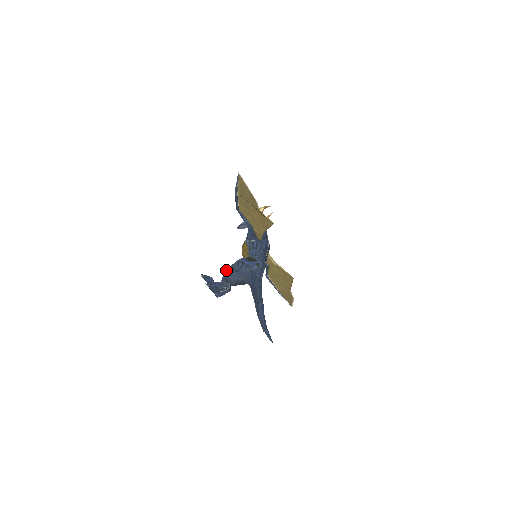
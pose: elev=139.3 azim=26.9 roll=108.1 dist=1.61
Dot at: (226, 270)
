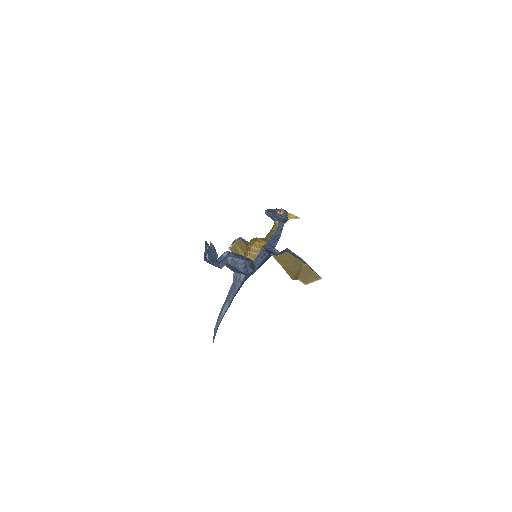
Dot at: (231, 257)
